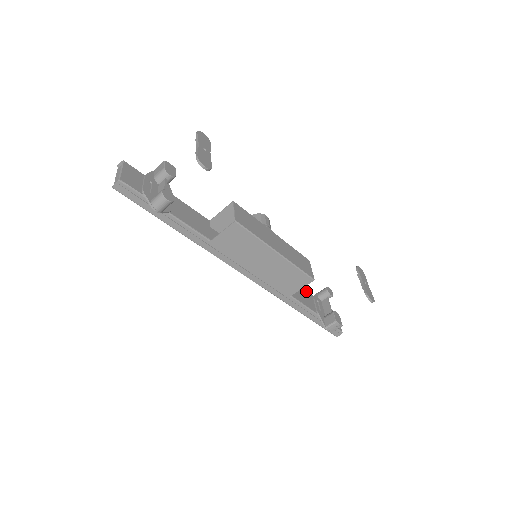
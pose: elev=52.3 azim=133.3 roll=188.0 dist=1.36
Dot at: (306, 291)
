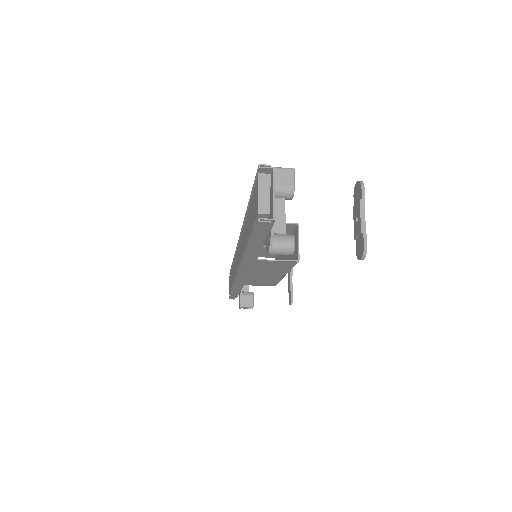
Dot at: occluded
